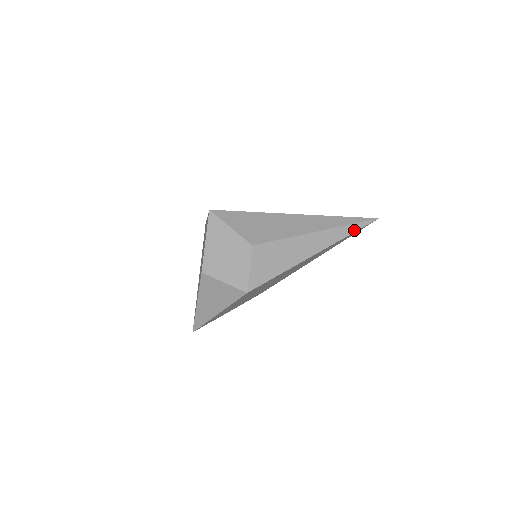
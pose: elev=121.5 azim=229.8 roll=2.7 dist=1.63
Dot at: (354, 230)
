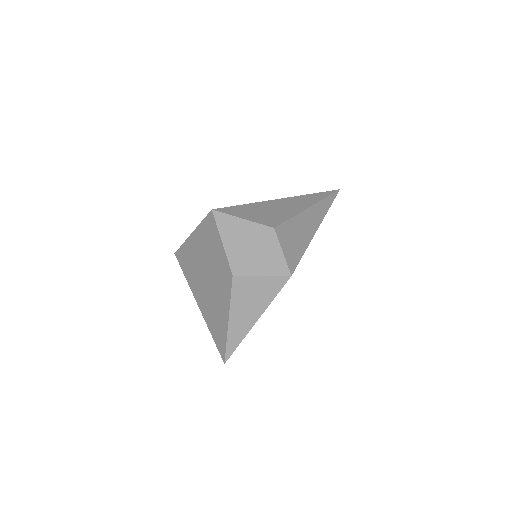
Dot at: (331, 202)
